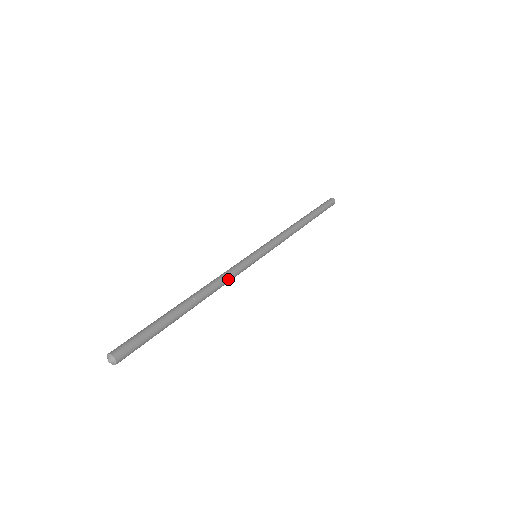
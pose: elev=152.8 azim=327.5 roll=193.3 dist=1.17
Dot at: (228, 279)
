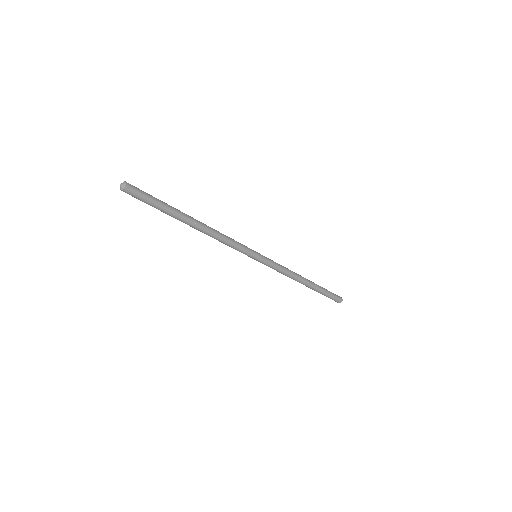
Dot at: (227, 238)
